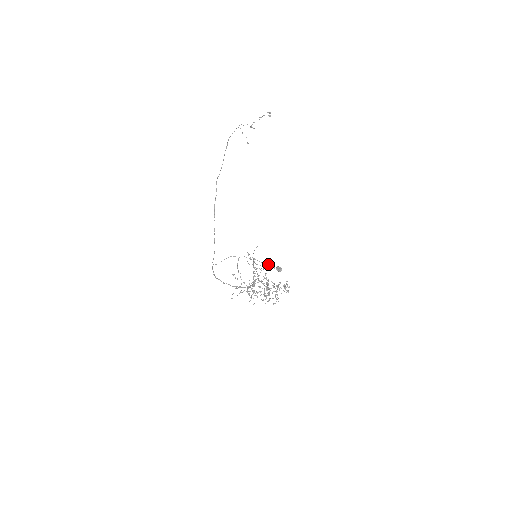
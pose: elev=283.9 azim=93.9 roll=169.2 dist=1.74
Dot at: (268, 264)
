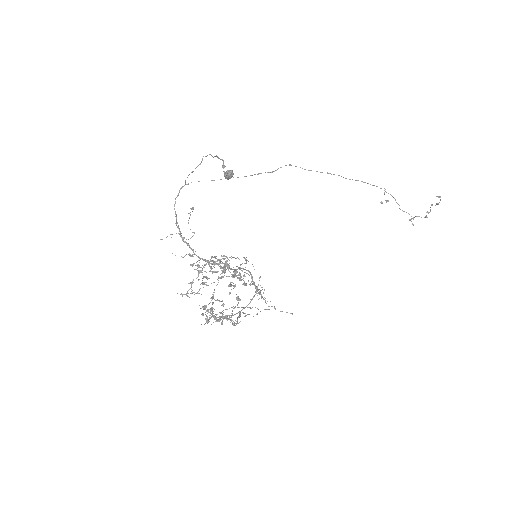
Dot at: (222, 159)
